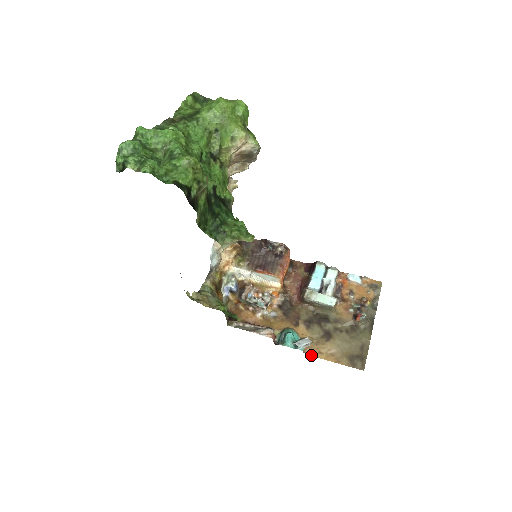
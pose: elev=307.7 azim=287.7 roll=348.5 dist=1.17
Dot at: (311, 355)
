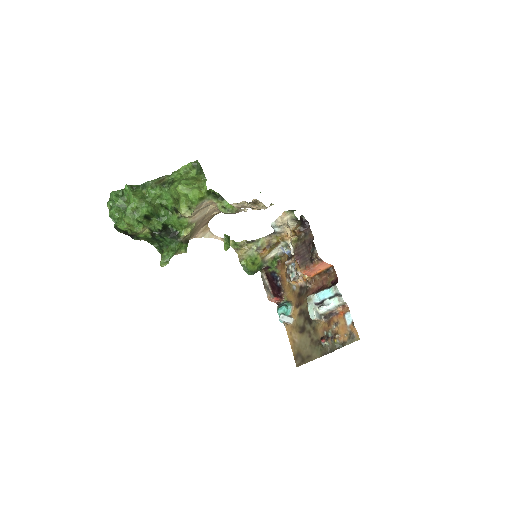
Dot at: (286, 329)
